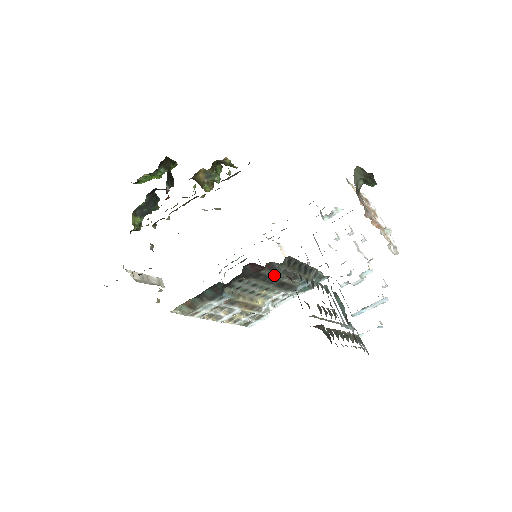
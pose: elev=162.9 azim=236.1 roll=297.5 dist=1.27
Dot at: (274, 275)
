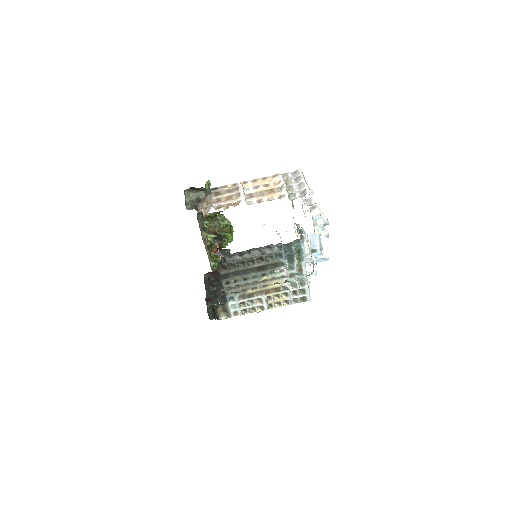
Dot at: (238, 269)
